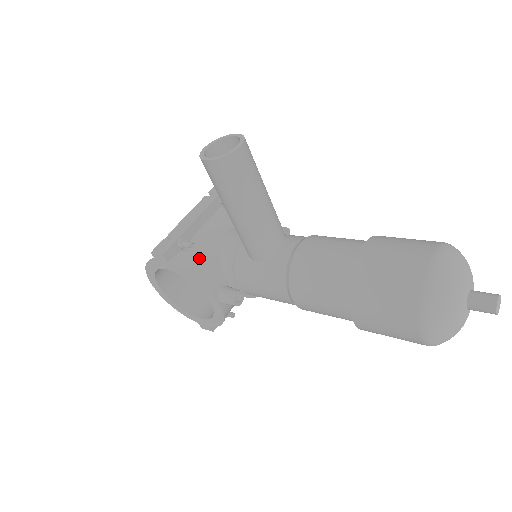
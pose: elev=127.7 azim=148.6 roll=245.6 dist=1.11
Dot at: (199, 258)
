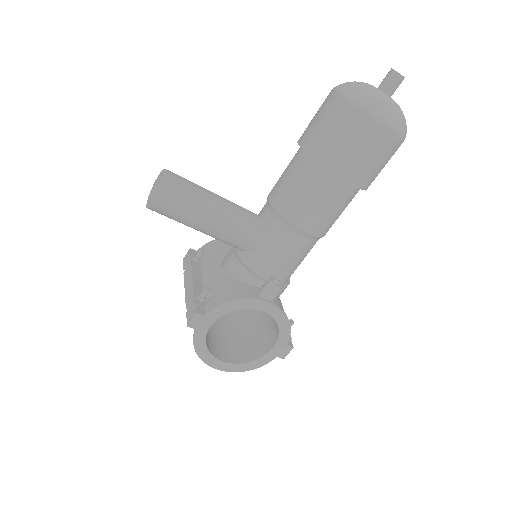
Dot at: (222, 292)
